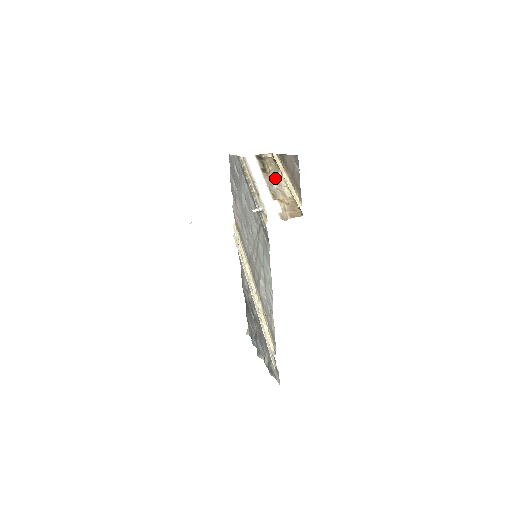
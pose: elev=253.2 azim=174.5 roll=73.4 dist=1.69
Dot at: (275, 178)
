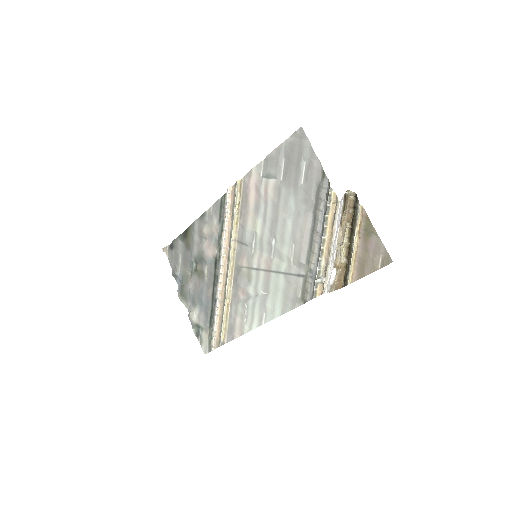
Dot at: (344, 233)
